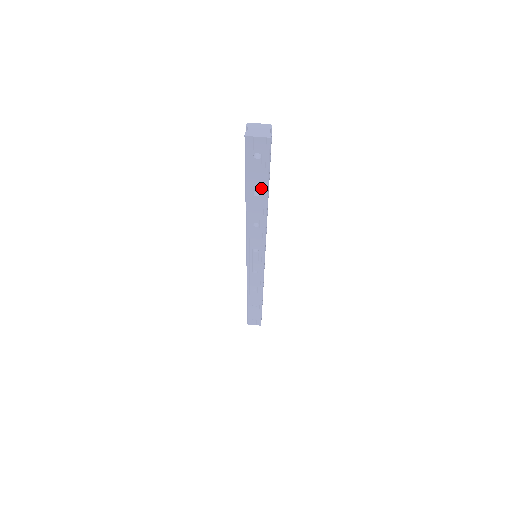
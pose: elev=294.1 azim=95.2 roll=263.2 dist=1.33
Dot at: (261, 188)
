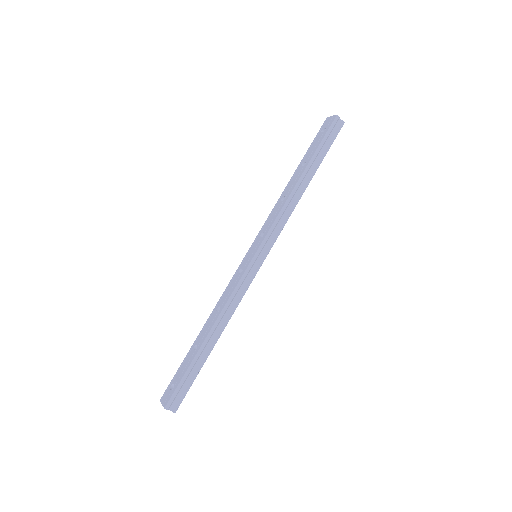
Dot at: (309, 158)
